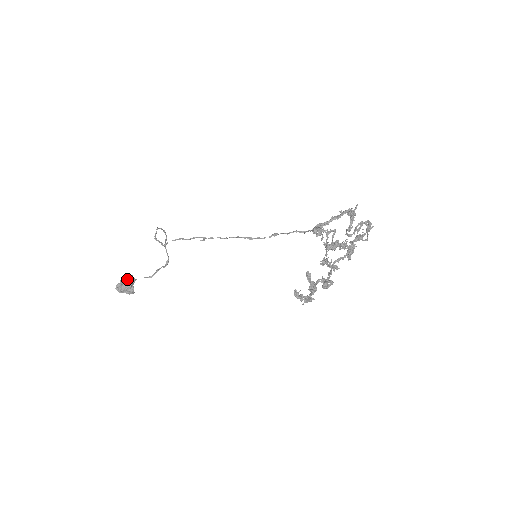
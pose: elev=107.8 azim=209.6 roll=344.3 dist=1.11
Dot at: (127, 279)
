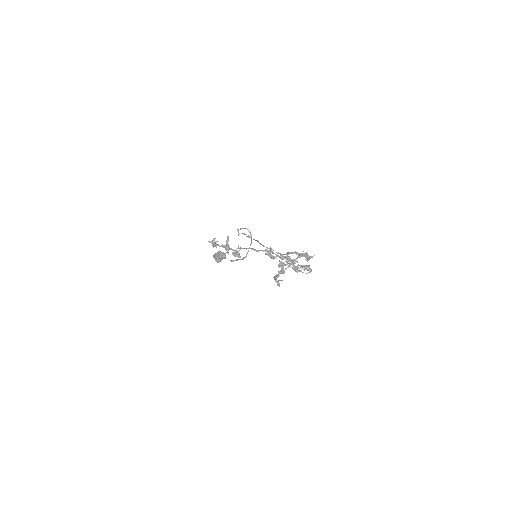
Dot at: (221, 252)
